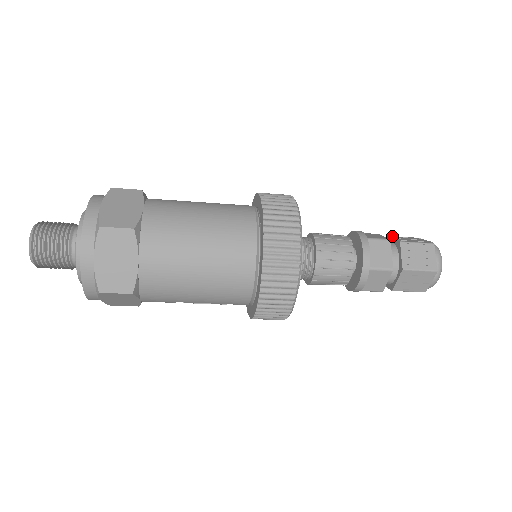
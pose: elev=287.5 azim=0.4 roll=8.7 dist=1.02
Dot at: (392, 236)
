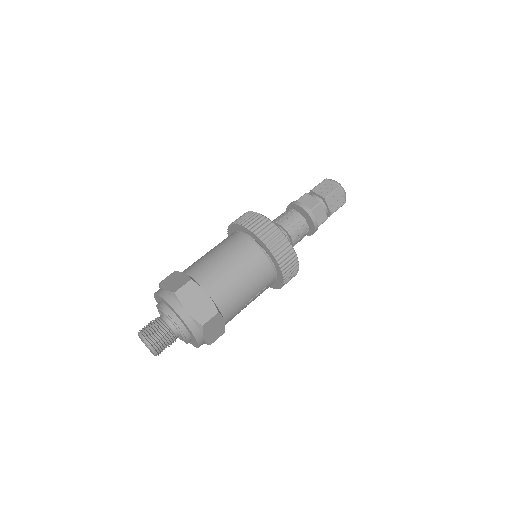
Dot at: occluded
